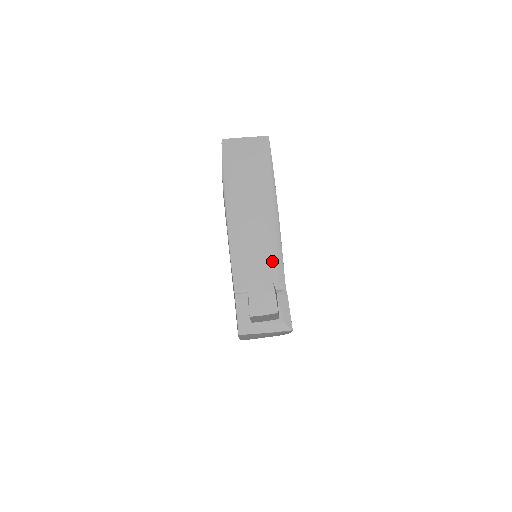
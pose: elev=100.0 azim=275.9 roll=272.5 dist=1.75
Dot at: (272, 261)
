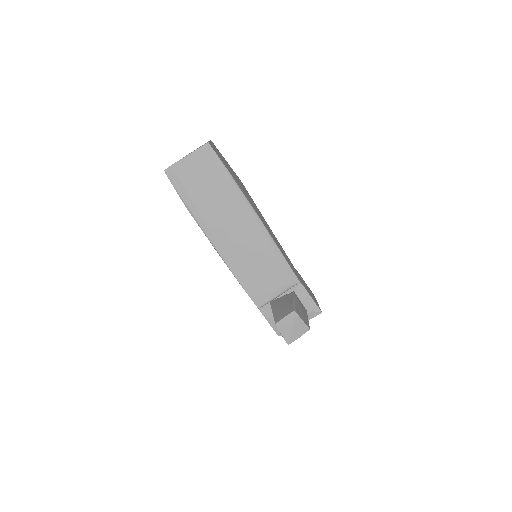
Dot at: (276, 265)
